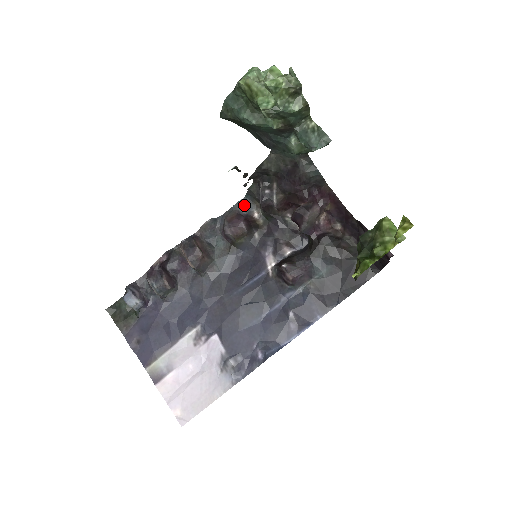
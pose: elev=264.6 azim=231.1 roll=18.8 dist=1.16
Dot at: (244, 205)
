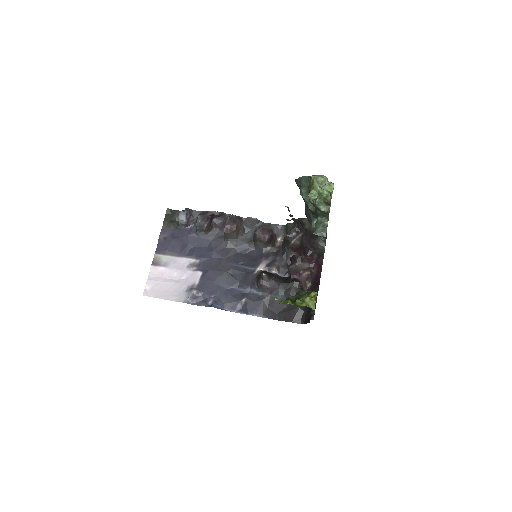
Dot at: (279, 229)
